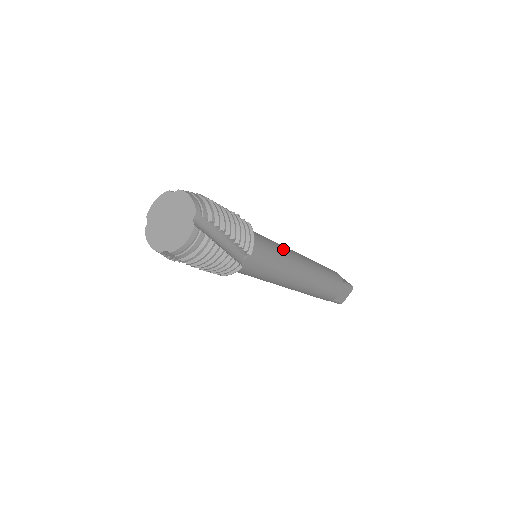
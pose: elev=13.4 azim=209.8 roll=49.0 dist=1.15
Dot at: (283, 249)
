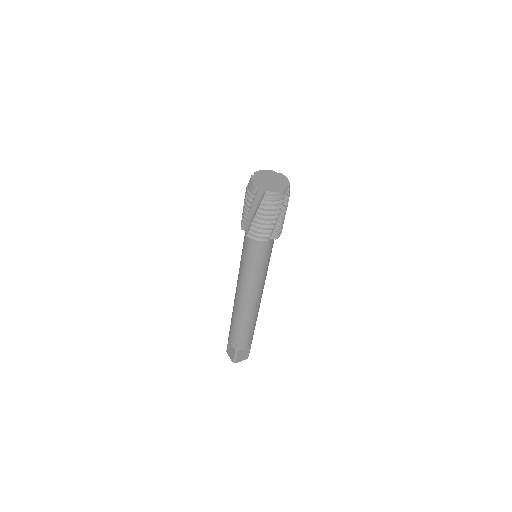
Dot at: occluded
